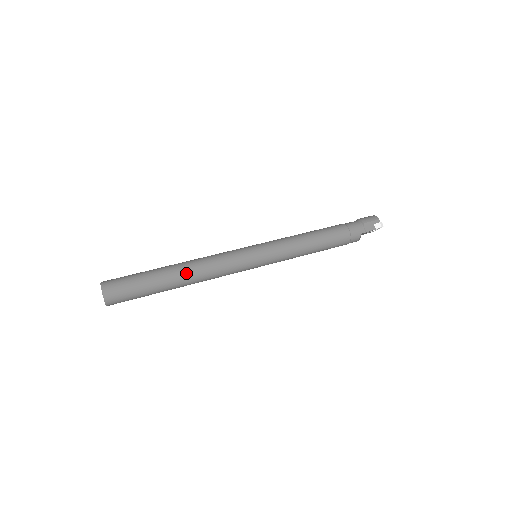
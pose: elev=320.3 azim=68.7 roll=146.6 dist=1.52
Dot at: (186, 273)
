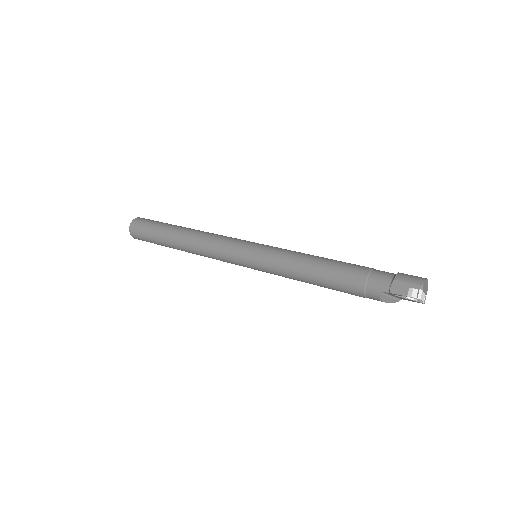
Dot at: (185, 238)
